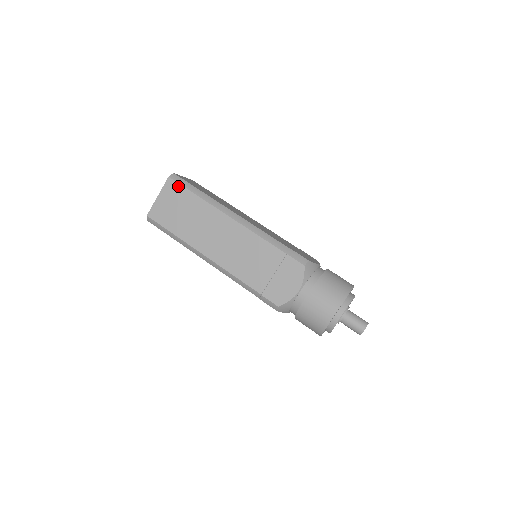
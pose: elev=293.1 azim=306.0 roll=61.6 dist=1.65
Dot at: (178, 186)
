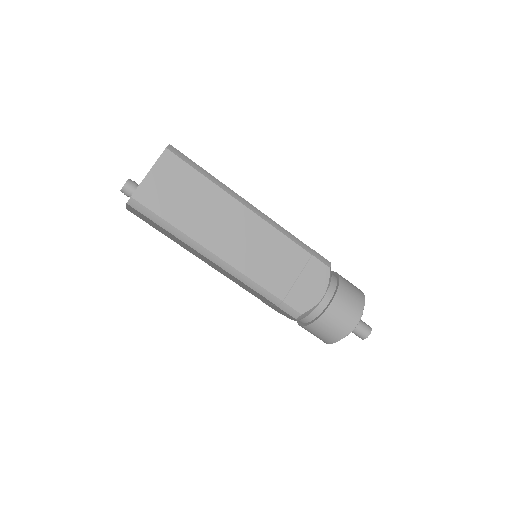
Dot at: (180, 162)
